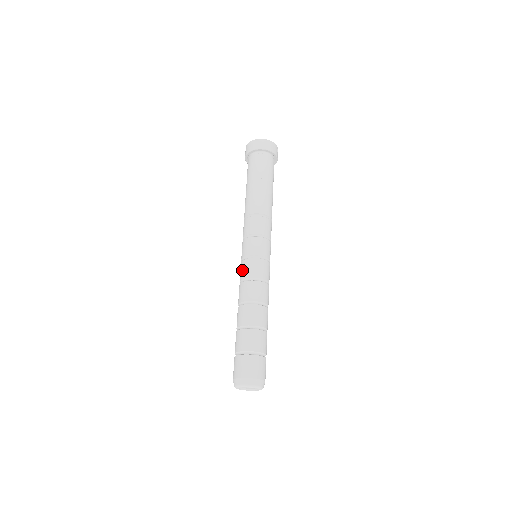
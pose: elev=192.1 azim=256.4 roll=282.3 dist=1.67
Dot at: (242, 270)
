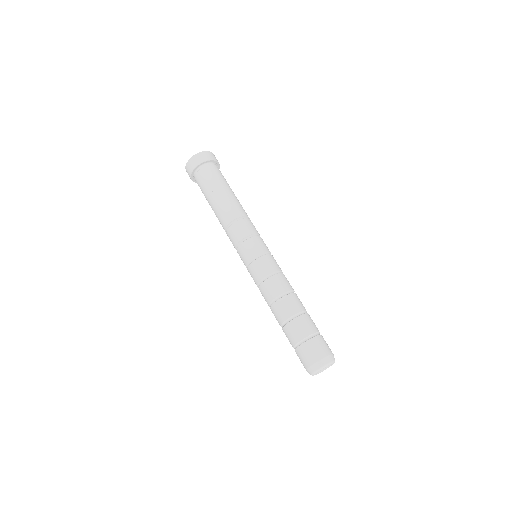
Dot at: (260, 269)
